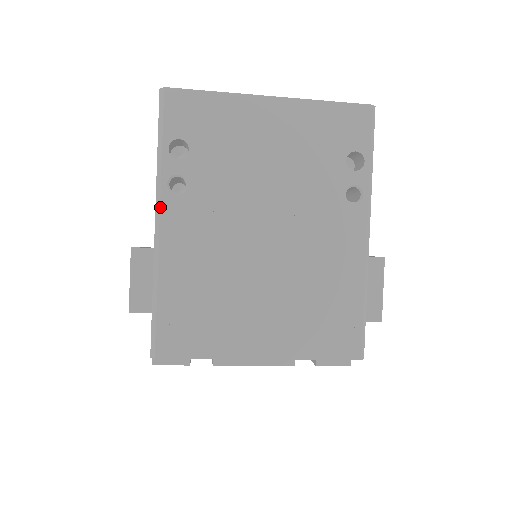
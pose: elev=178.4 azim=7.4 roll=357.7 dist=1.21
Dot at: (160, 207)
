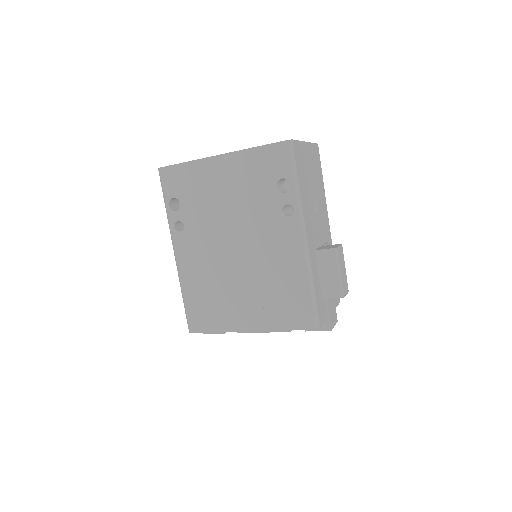
Dot at: (173, 242)
